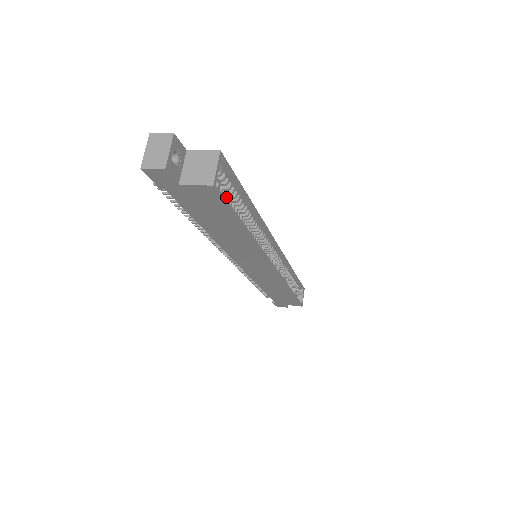
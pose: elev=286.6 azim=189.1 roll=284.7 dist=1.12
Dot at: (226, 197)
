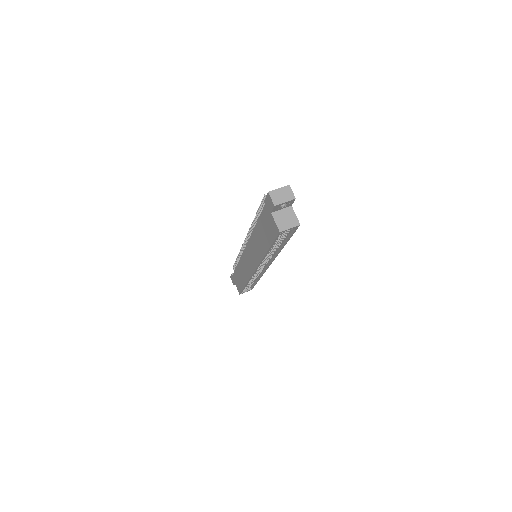
Dot at: (279, 236)
